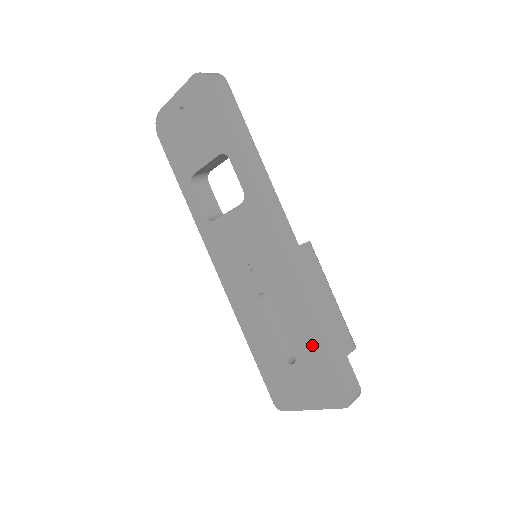
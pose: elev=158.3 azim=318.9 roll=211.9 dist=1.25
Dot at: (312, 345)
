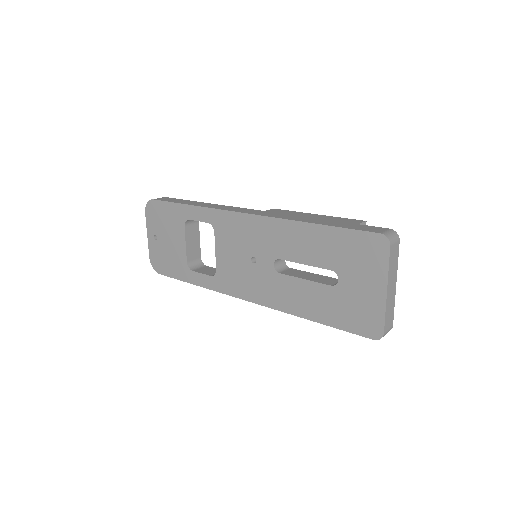
Dot at: (325, 242)
